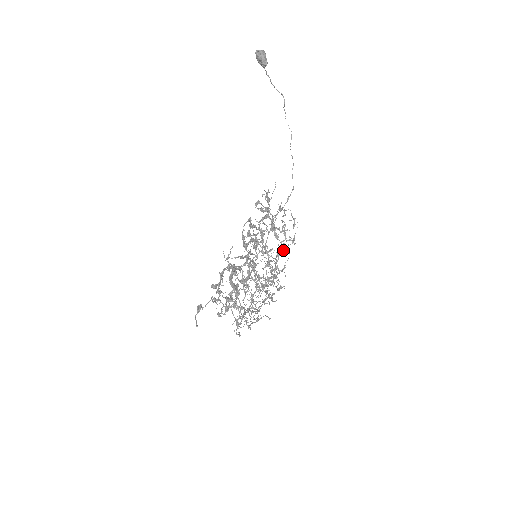
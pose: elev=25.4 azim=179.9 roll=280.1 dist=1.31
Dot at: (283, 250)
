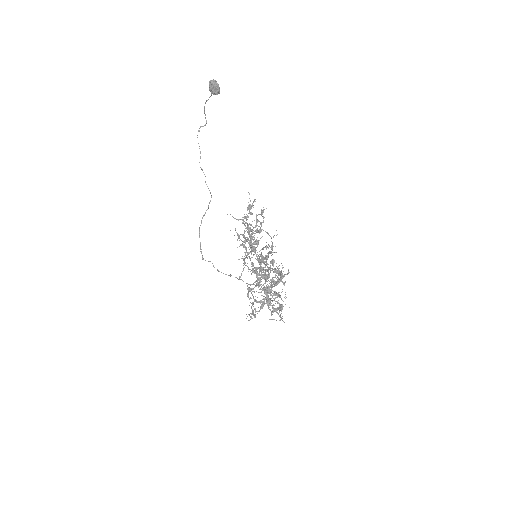
Dot at: occluded
